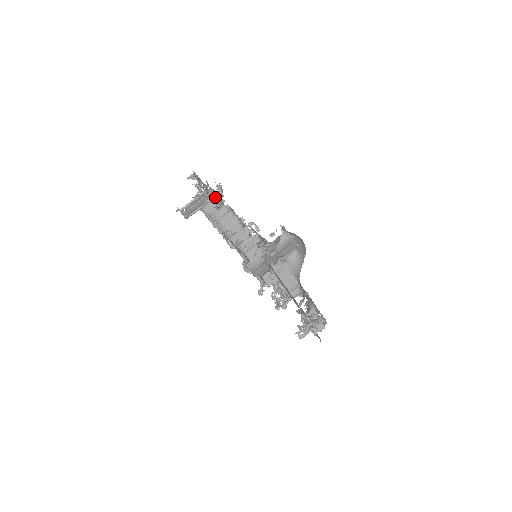
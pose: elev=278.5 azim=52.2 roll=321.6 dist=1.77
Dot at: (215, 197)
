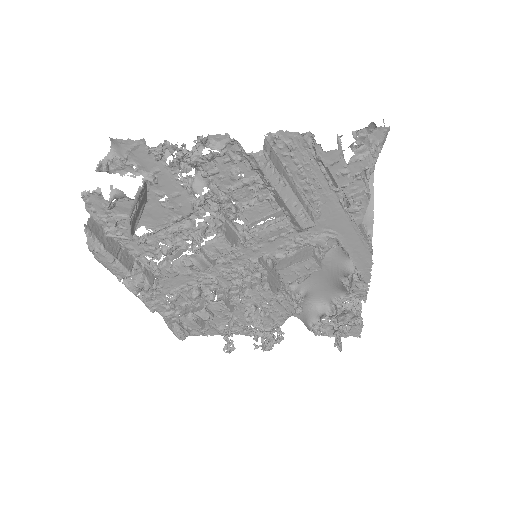
Dot at: (214, 149)
